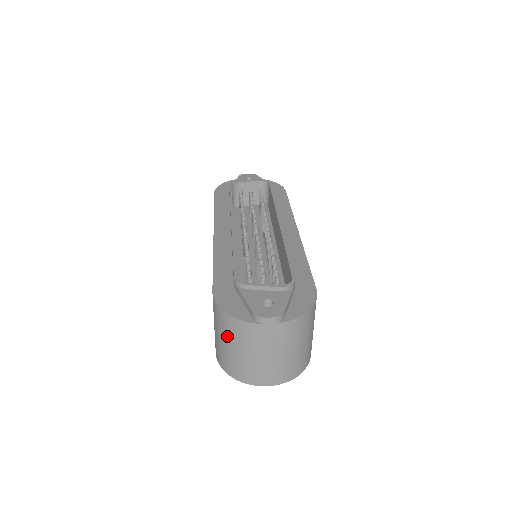
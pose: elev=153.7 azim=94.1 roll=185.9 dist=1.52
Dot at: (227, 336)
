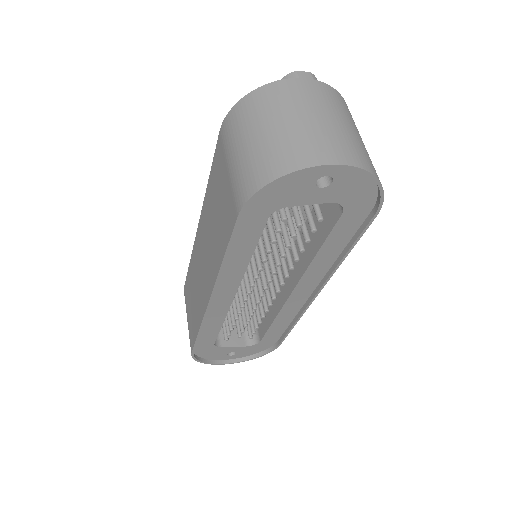
Dot at: (254, 122)
